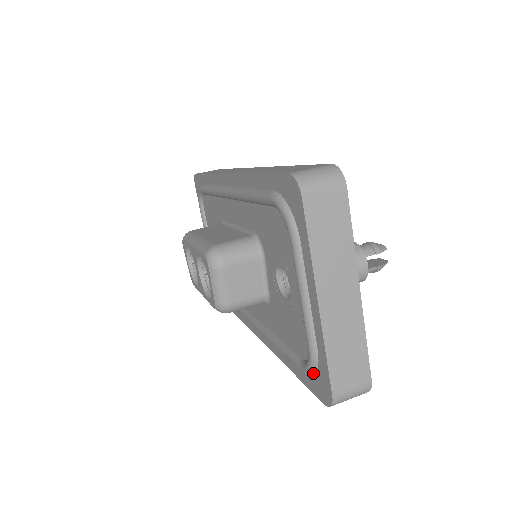
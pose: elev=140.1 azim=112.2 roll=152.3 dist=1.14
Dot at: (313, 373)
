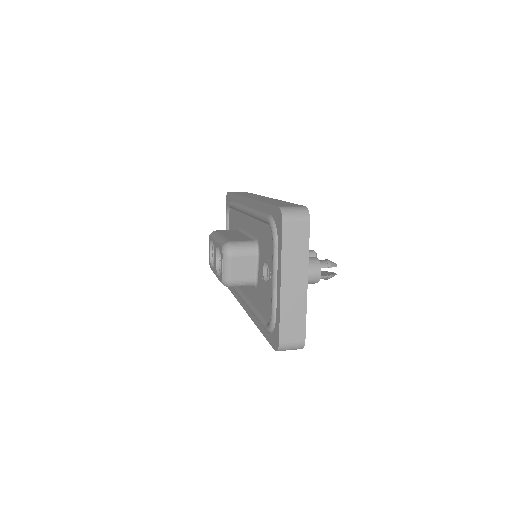
Dot at: (272, 330)
